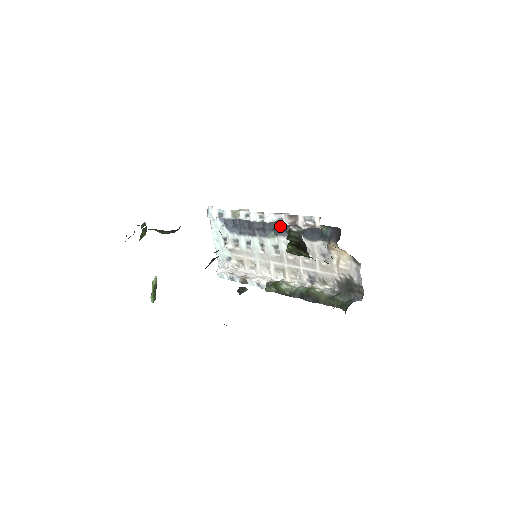
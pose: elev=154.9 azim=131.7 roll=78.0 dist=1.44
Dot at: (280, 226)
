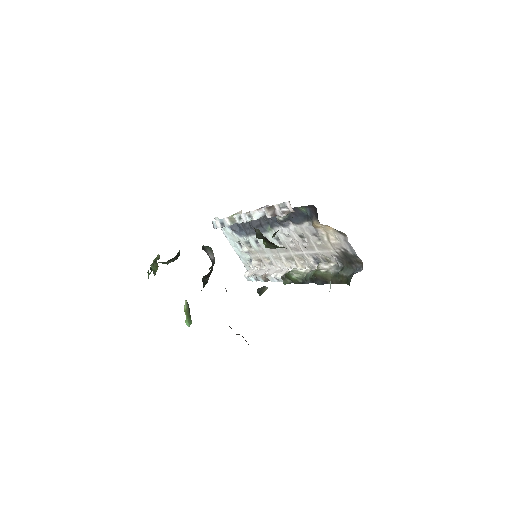
Dot at: (271, 218)
